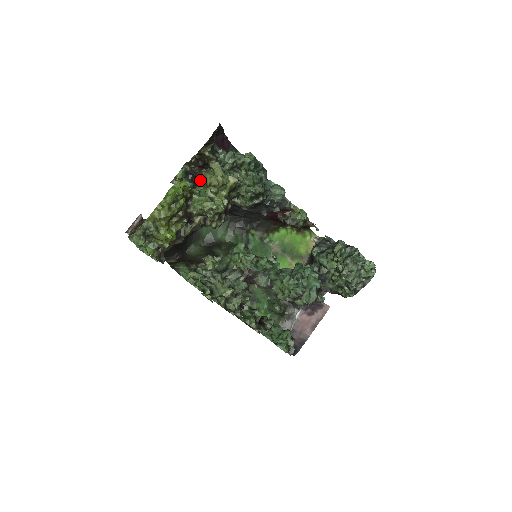
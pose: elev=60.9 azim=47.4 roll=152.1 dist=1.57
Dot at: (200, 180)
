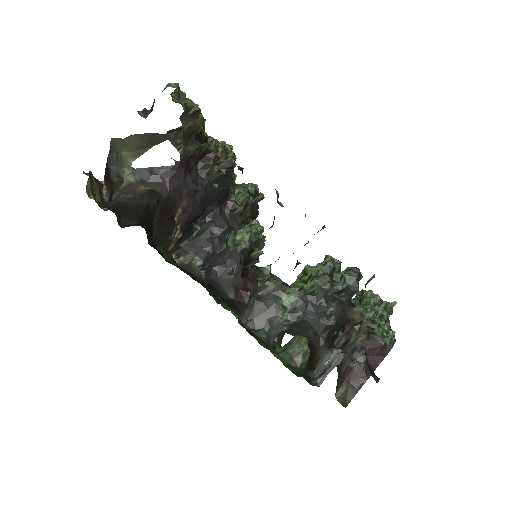
Dot at: occluded
